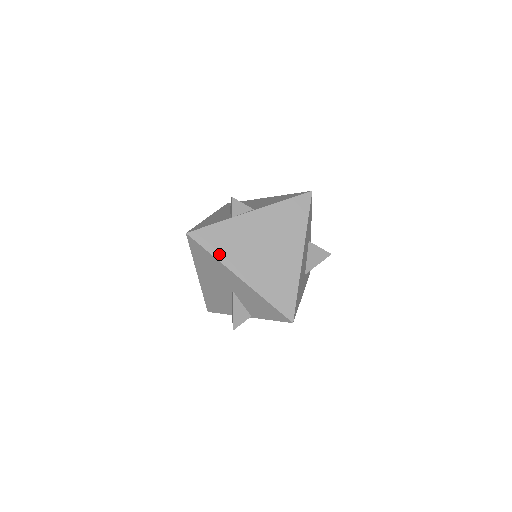
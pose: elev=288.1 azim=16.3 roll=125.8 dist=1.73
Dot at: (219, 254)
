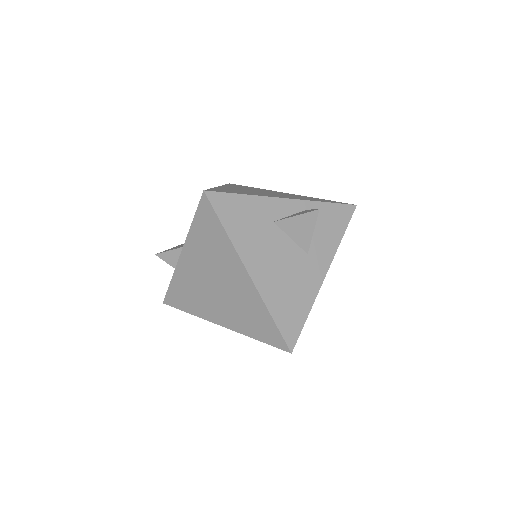
Dot at: (192, 310)
